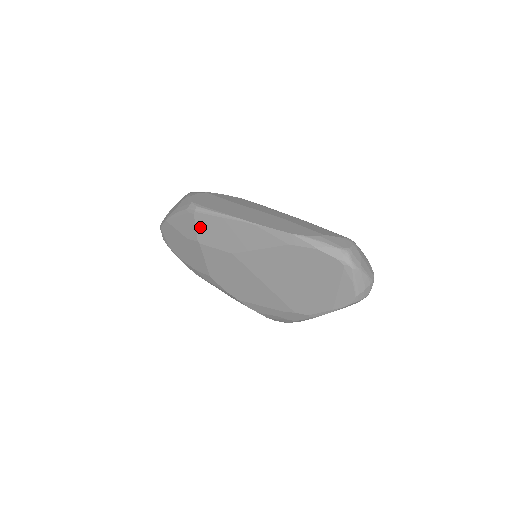
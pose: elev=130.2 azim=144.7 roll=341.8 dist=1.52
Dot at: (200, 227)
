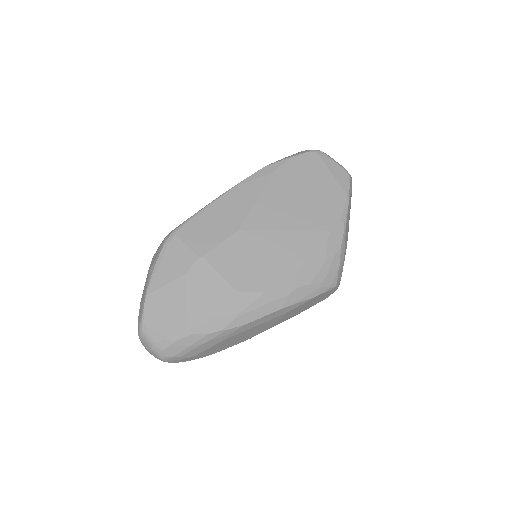
Dot at: (191, 240)
